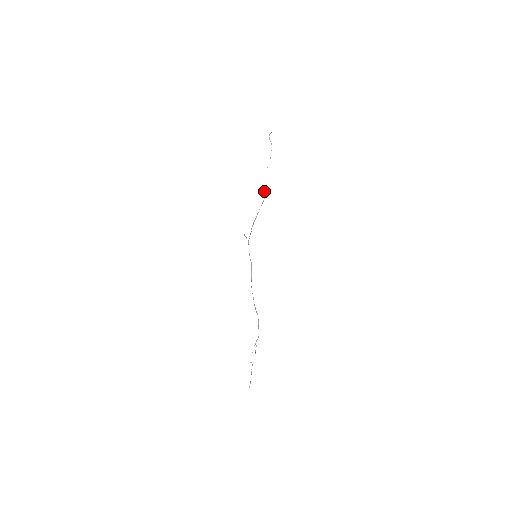
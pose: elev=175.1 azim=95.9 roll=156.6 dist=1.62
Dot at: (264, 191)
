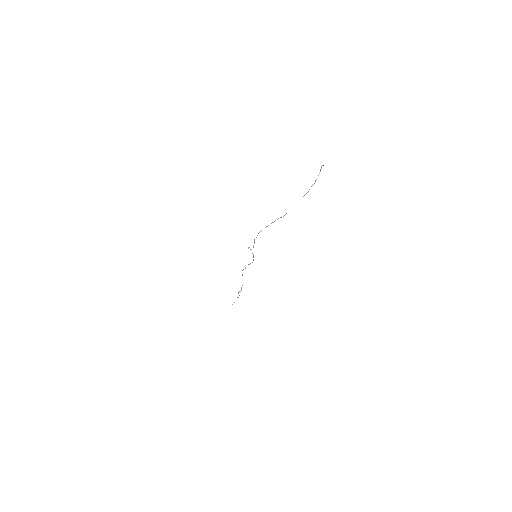
Dot at: occluded
